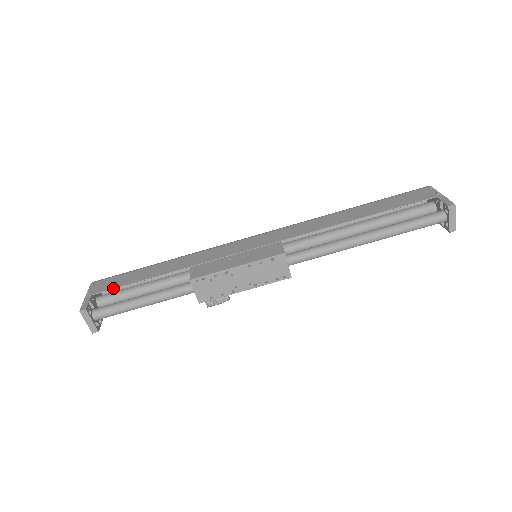
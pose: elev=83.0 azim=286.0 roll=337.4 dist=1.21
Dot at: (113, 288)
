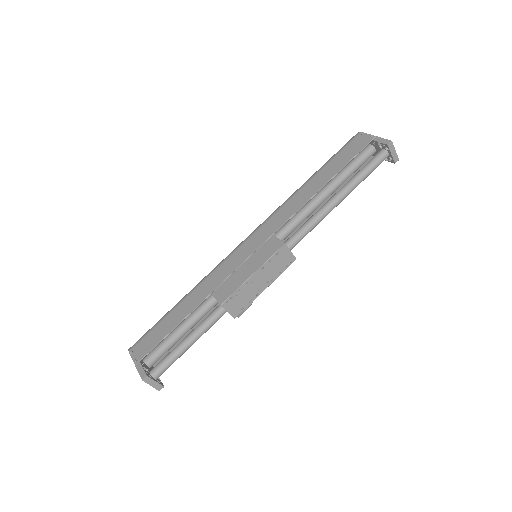
Dot at: (155, 345)
